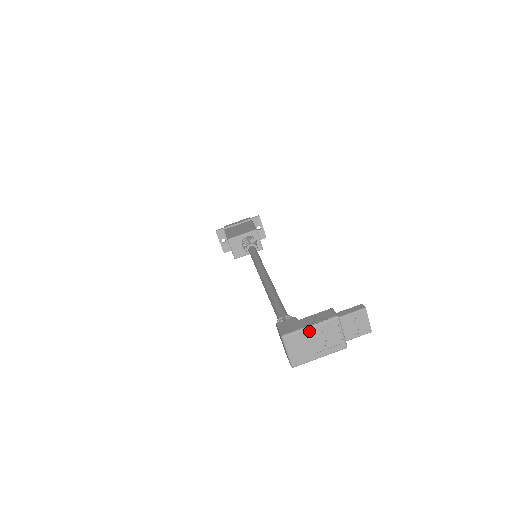
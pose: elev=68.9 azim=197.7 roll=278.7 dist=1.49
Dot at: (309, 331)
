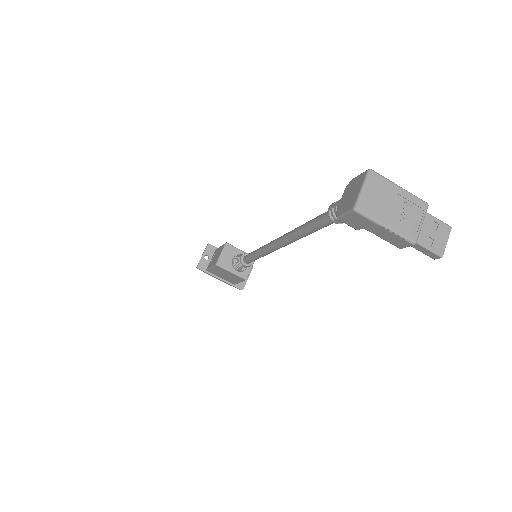
Dot at: (397, 189)
